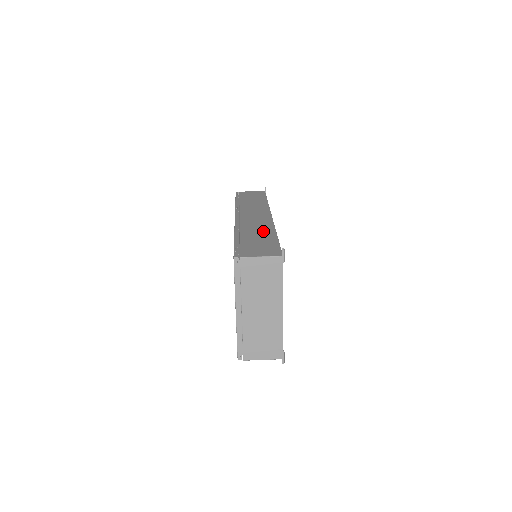
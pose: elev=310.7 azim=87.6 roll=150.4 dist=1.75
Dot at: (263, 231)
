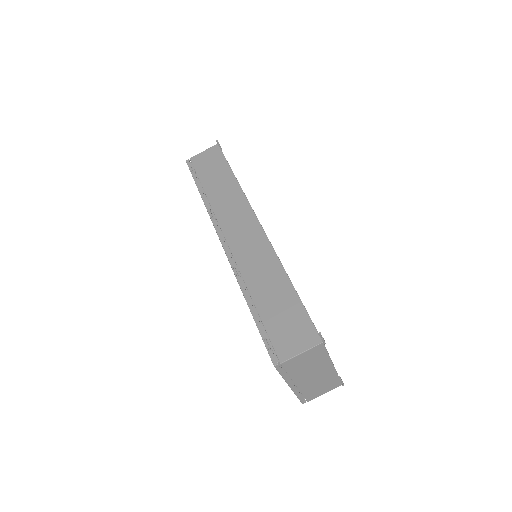
Dot at: (272, 278)
